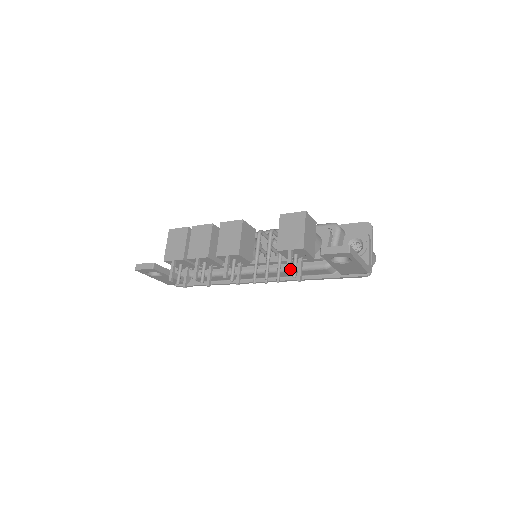
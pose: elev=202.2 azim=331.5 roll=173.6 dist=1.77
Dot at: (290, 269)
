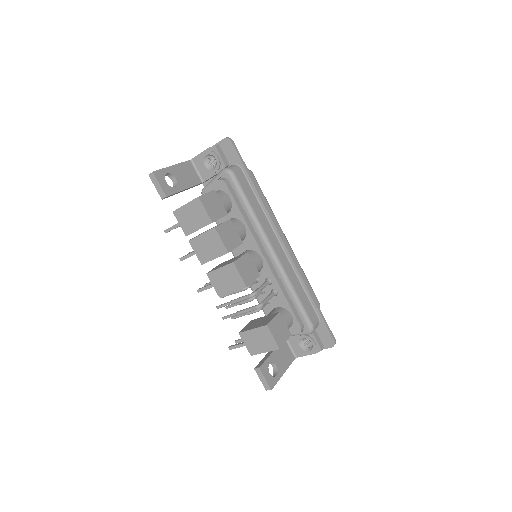
Dot at: occluded
